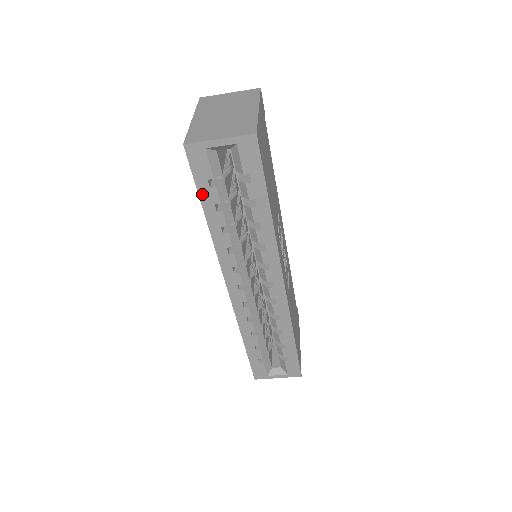
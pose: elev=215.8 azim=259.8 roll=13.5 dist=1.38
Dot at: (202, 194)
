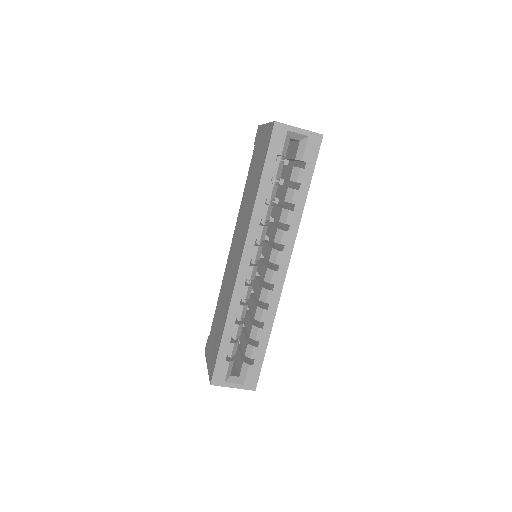
Dot at: (267, 164)
